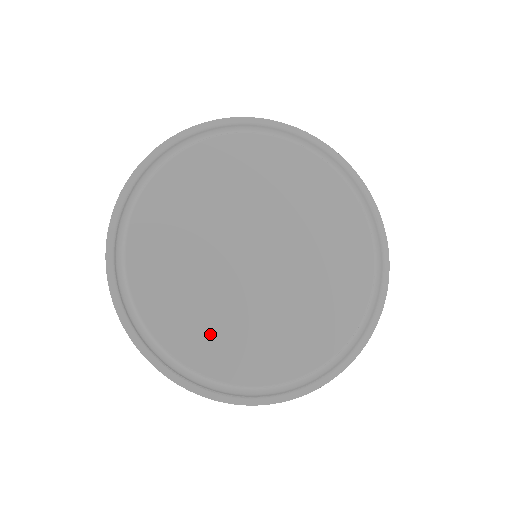
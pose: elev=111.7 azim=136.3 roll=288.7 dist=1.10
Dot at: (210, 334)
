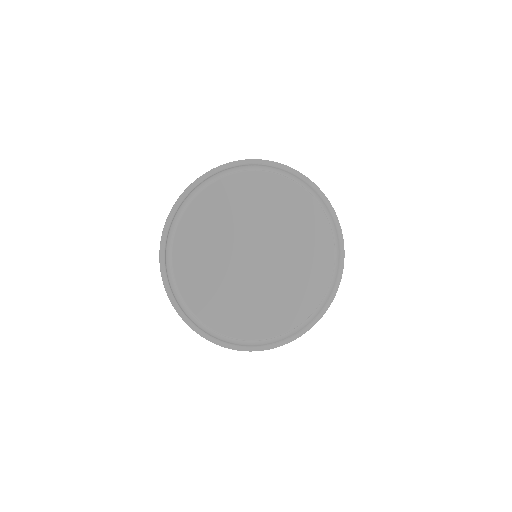
Dot at: (279, 310)
